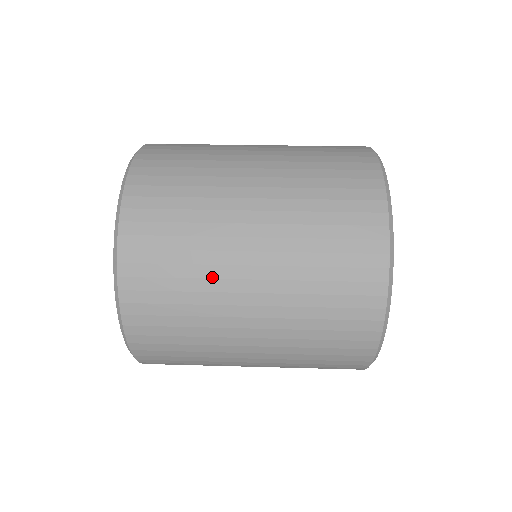
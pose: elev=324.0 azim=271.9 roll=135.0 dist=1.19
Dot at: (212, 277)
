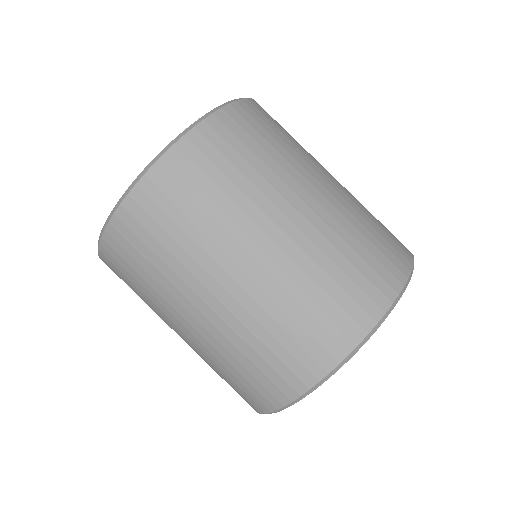
Dot at: (160, 302)
